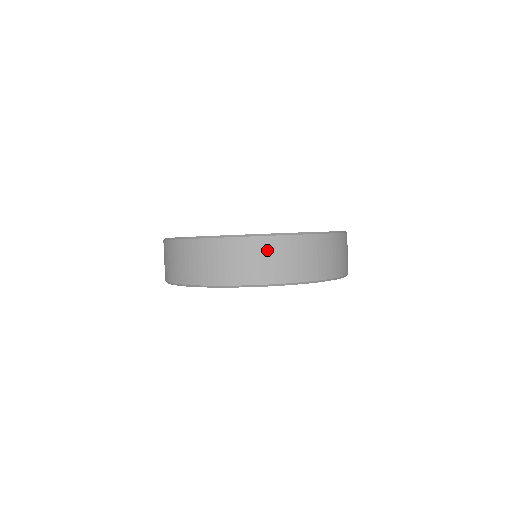
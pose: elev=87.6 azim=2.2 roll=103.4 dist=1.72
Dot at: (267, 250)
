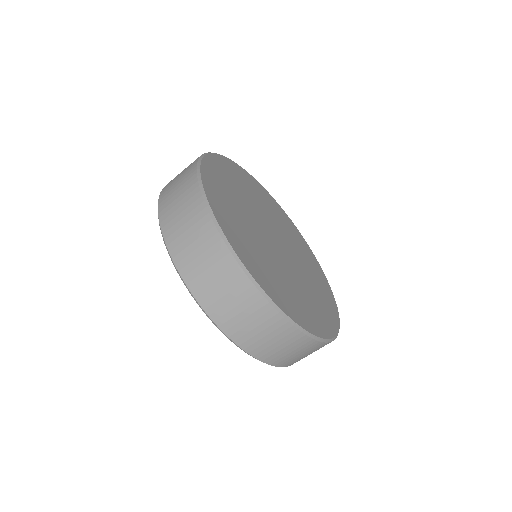
Dot at: (318, 349)
